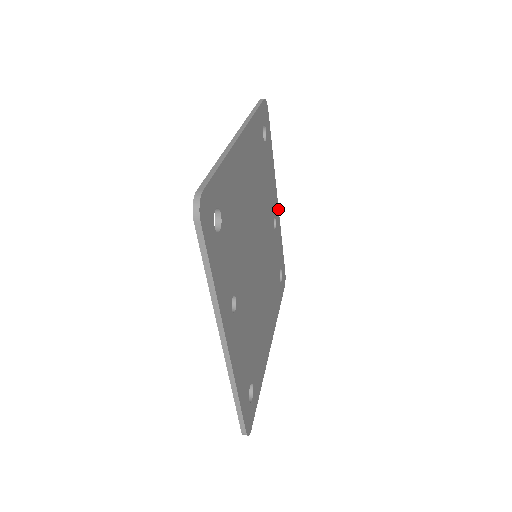
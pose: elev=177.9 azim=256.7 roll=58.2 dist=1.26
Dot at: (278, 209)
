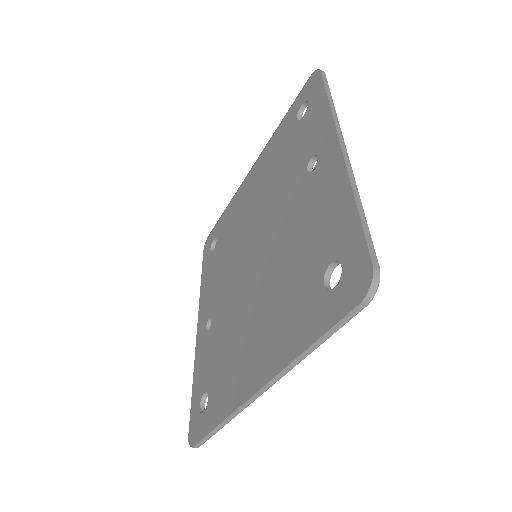
Dot at: occluded
